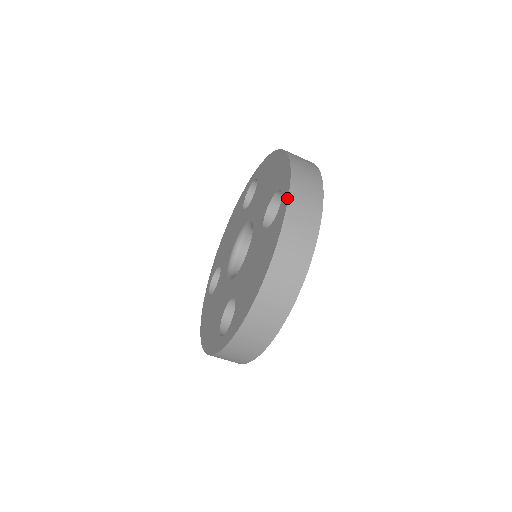
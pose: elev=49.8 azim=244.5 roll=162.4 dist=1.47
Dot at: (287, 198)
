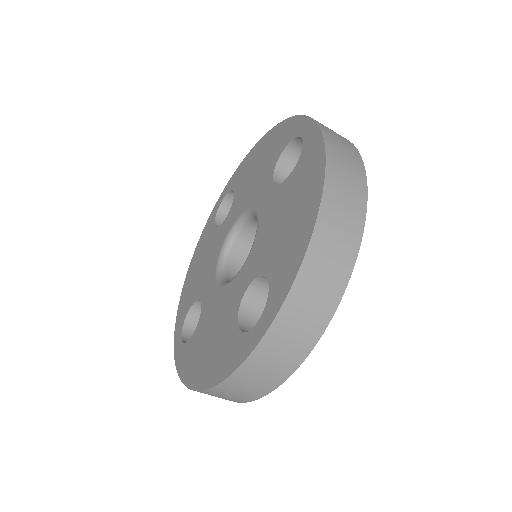
Dot at: (252, 348)
